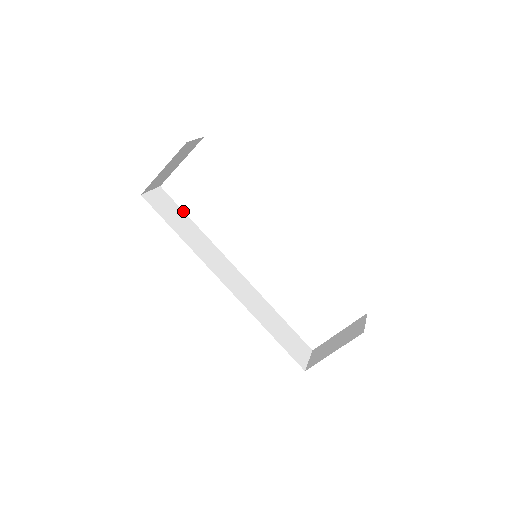
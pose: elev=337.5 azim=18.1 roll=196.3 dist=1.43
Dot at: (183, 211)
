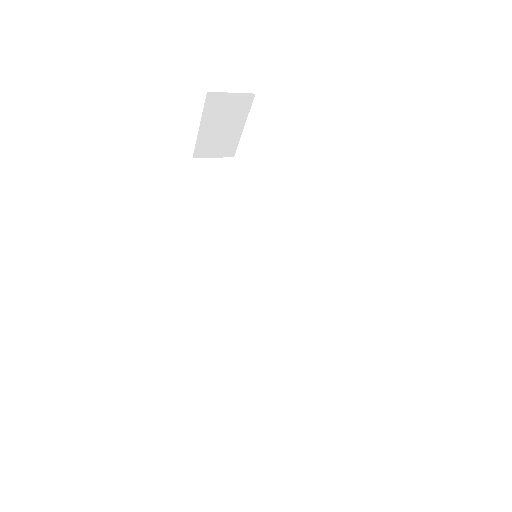
Dot at: (242, 189)
